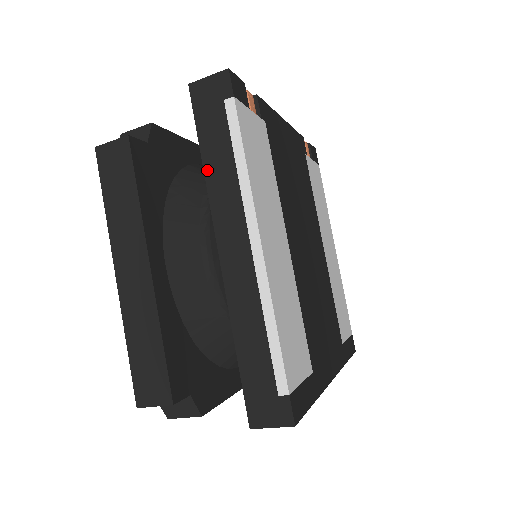
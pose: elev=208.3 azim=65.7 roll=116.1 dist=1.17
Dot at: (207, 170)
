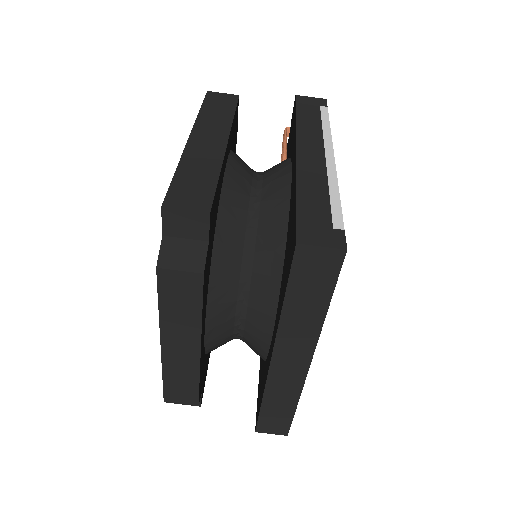
Dot at: (299, 121)
